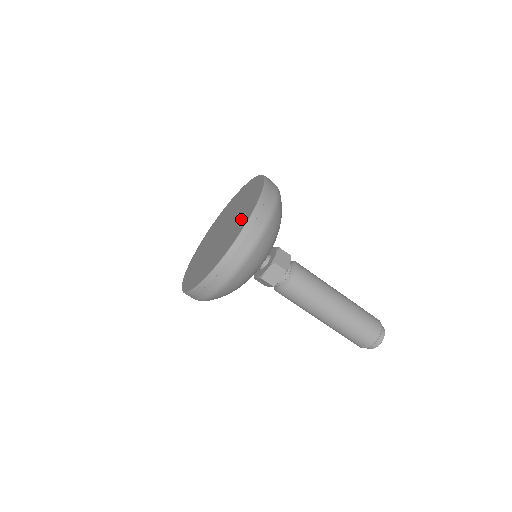
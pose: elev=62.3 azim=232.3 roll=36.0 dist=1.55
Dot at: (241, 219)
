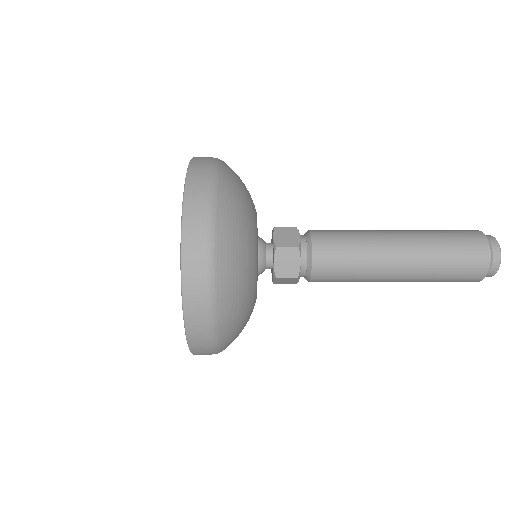
Dot at: occluded
